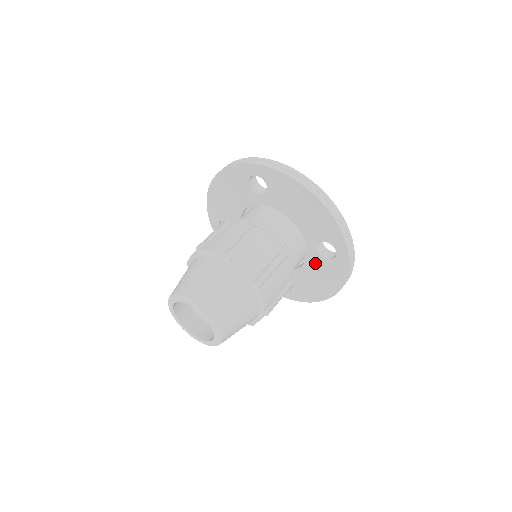
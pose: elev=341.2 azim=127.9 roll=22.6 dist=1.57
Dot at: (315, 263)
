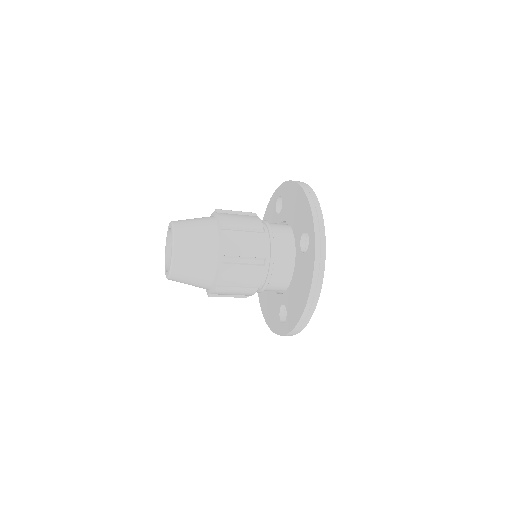
Dot at: (299, 265)
